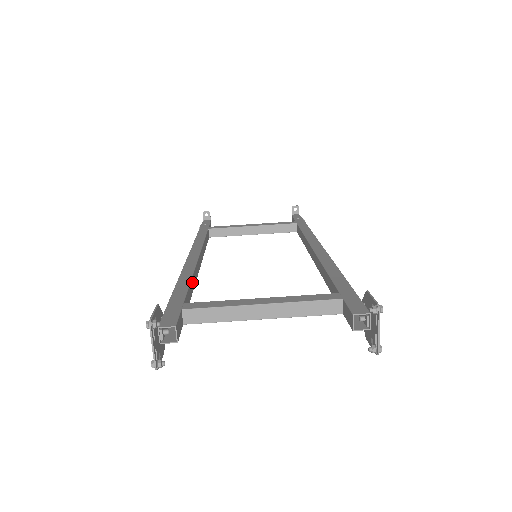
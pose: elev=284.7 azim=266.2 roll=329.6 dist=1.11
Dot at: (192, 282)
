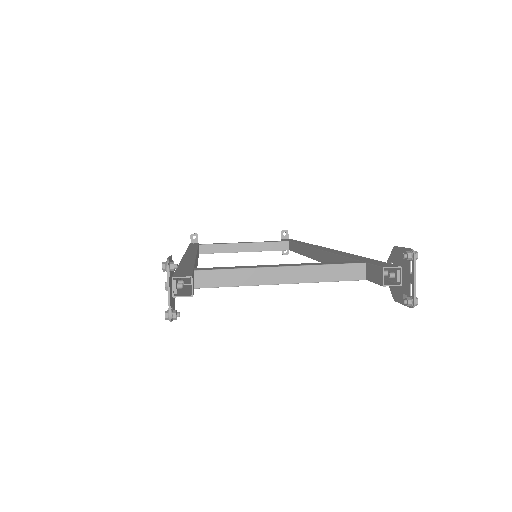
Dot at: occluded
